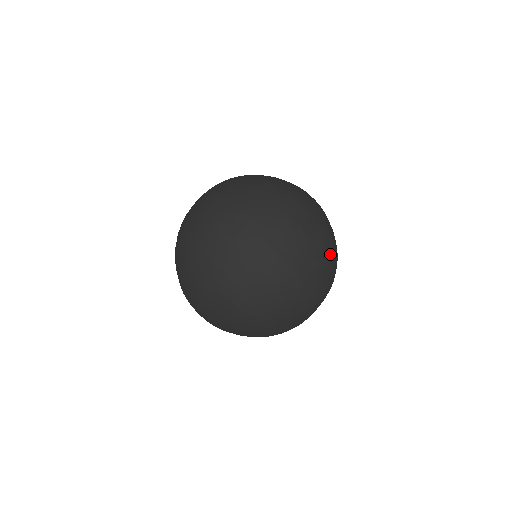
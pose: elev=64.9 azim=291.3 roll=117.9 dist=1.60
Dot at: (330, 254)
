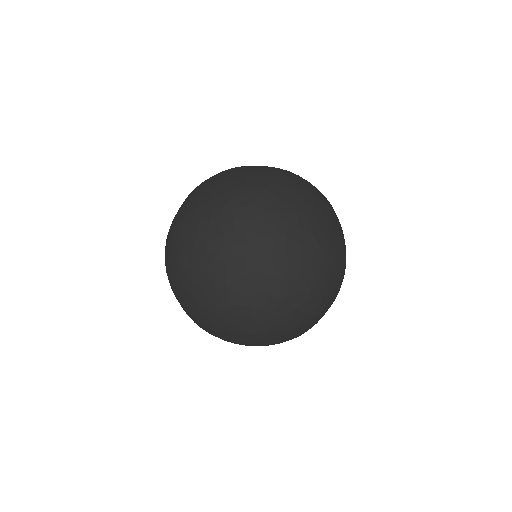
Dot at: occluded
